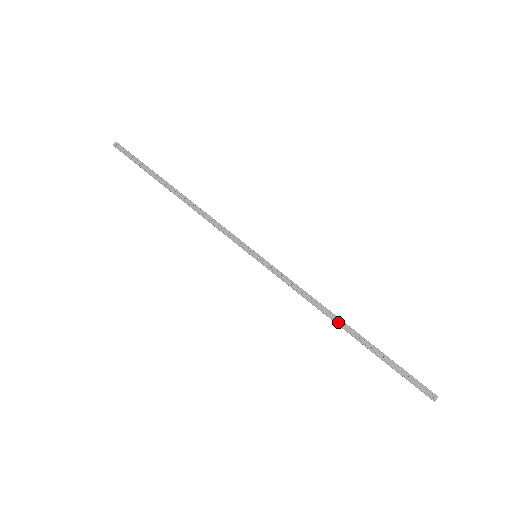
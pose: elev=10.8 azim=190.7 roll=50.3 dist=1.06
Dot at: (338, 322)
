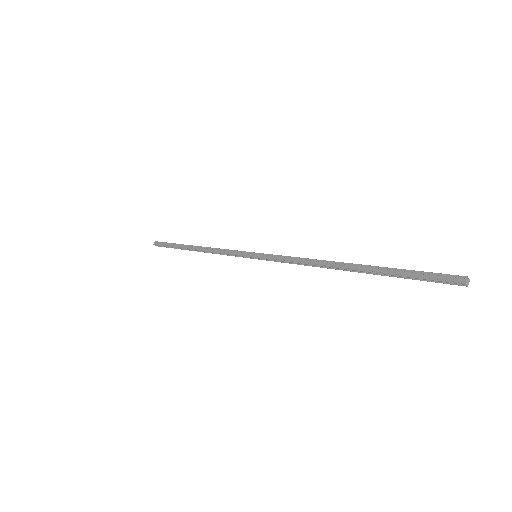
Dot at: (335, 265)
